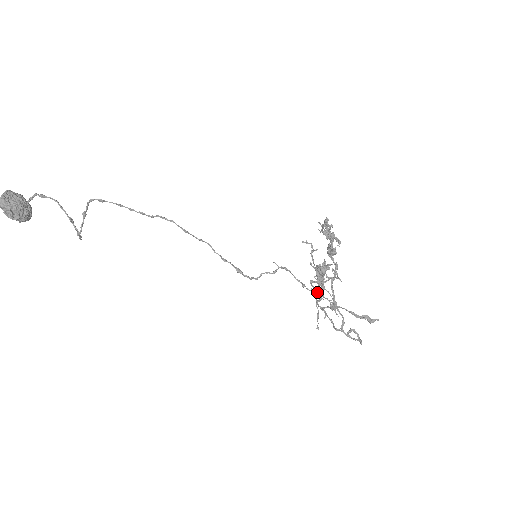
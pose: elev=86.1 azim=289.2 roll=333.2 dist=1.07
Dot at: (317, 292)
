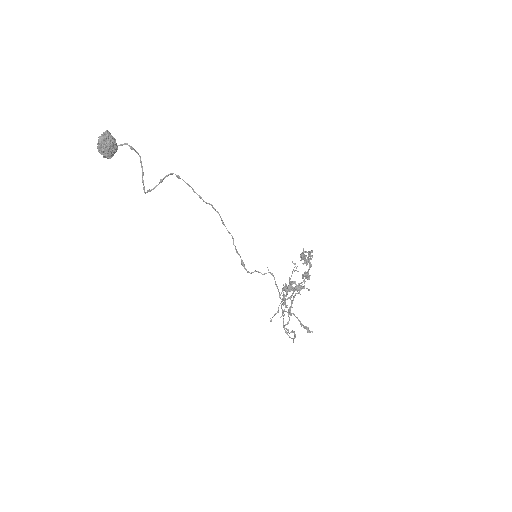
Dot at: (284, 298)
